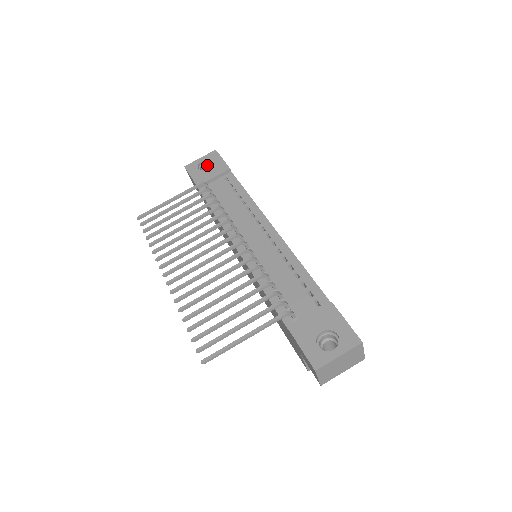
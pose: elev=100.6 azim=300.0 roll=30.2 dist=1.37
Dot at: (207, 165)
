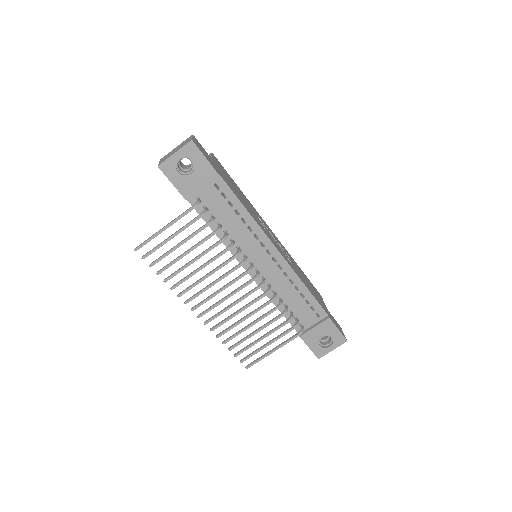
Dot at: (183, 157)
